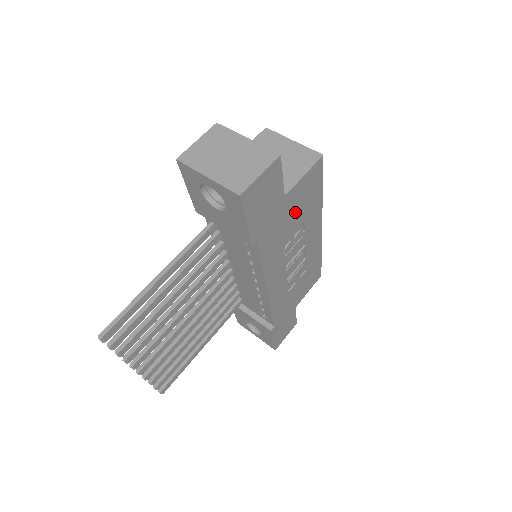
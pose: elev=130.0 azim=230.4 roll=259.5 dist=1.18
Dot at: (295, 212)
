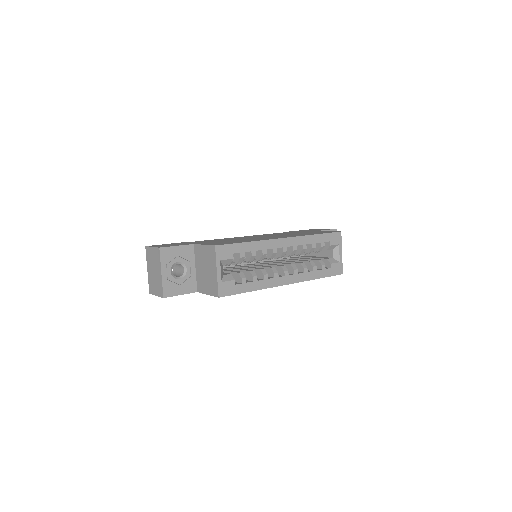
Dot at: occluded
